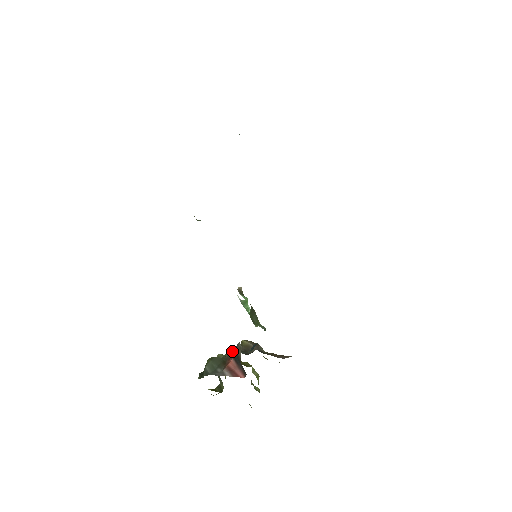
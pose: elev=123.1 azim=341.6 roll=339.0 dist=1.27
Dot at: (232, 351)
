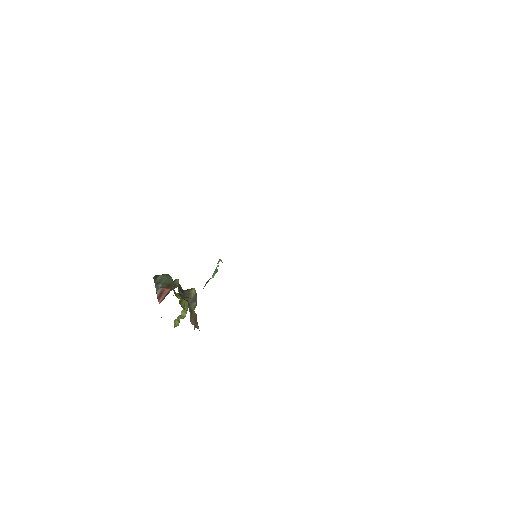
Dot at: occluded
